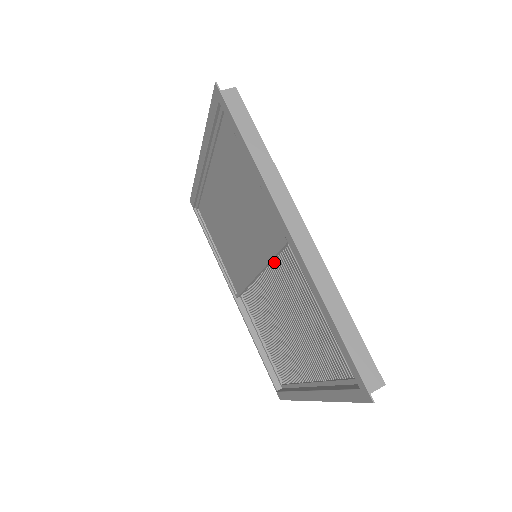
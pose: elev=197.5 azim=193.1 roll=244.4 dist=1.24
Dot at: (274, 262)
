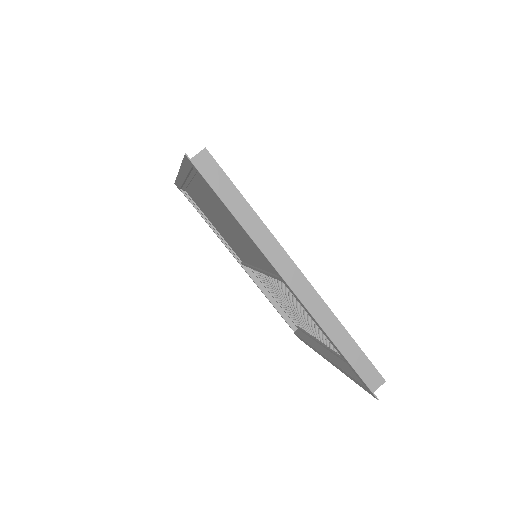
Dot at: occluded
